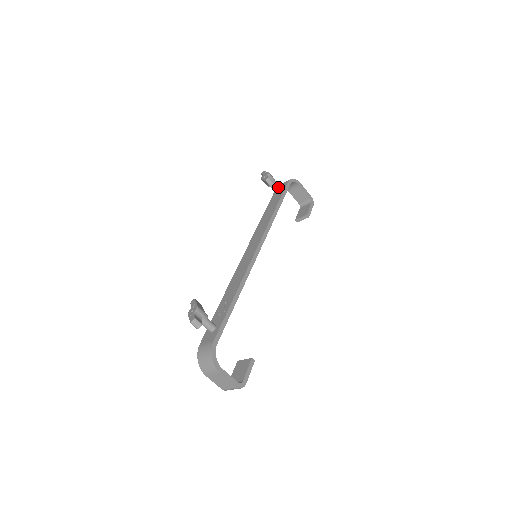
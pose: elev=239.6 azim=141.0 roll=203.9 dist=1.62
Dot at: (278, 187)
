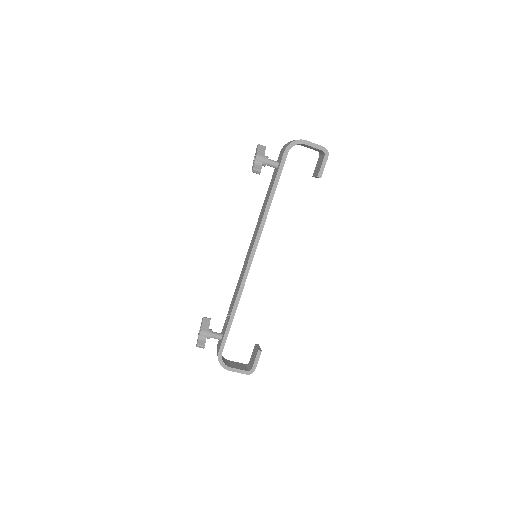
Dot at: (274, 163)
